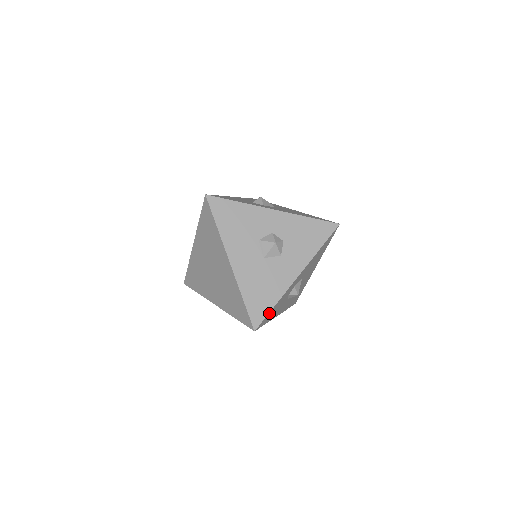
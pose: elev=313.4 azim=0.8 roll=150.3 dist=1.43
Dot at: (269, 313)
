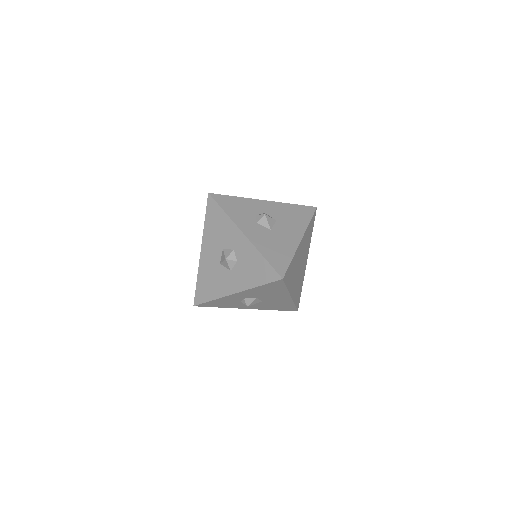
Dot at: (208, 302)
